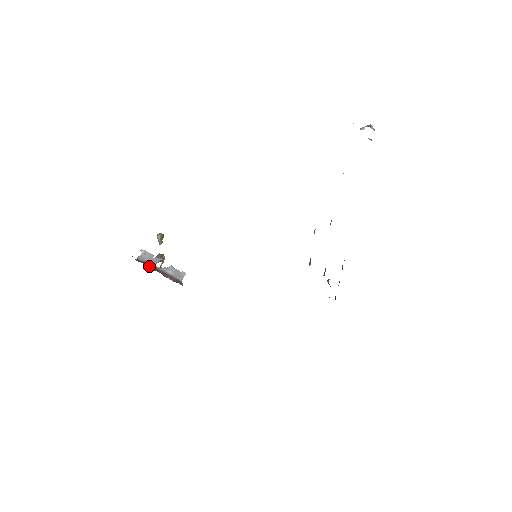
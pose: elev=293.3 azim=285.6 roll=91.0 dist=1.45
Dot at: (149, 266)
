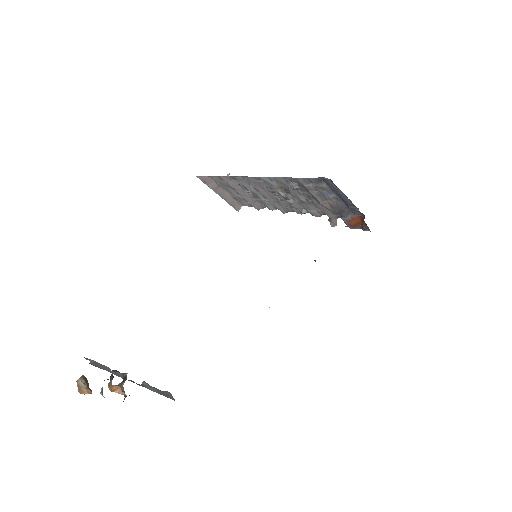
Dot at: occluded
